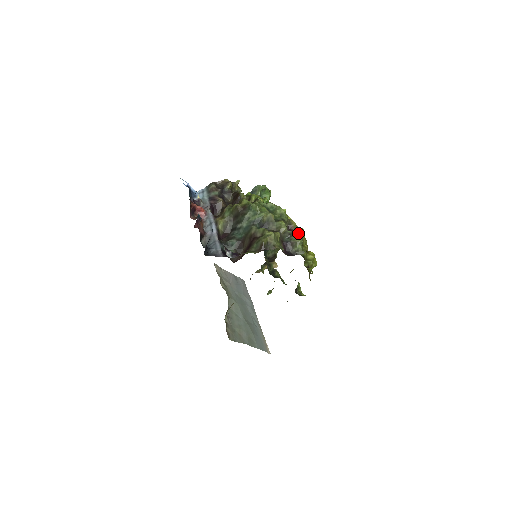
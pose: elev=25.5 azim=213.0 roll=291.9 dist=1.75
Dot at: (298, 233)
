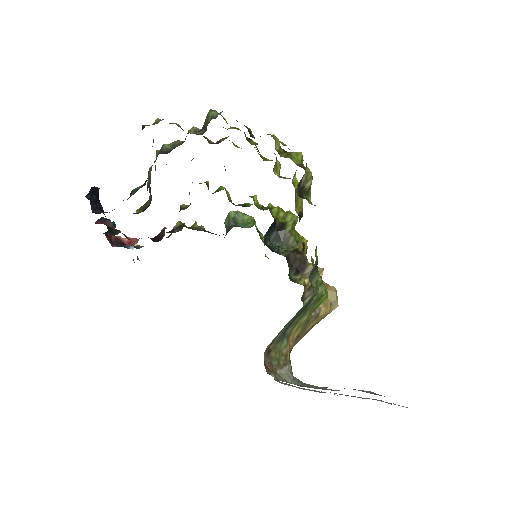
Dot at: occluded
